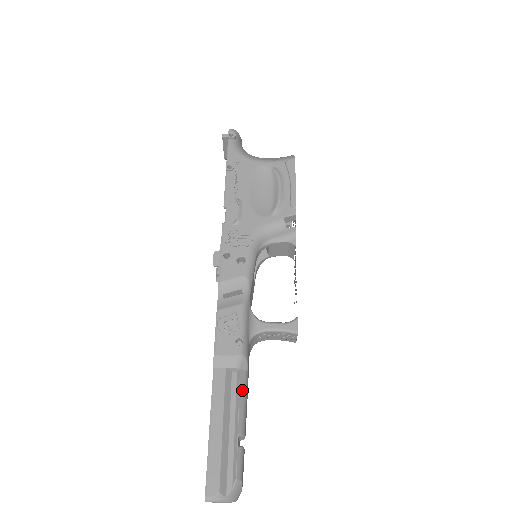
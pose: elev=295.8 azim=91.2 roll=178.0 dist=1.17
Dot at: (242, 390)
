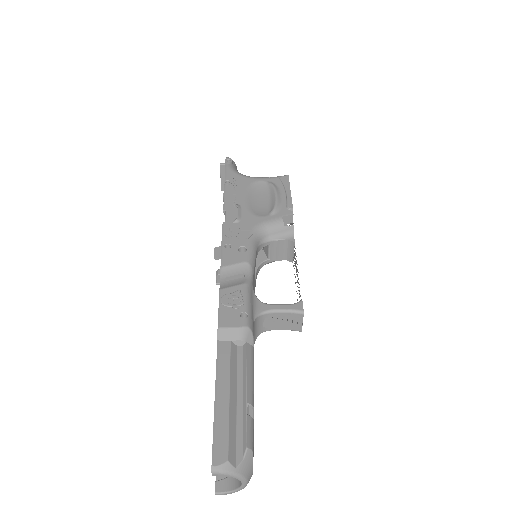
Dot at: (249, 362)
